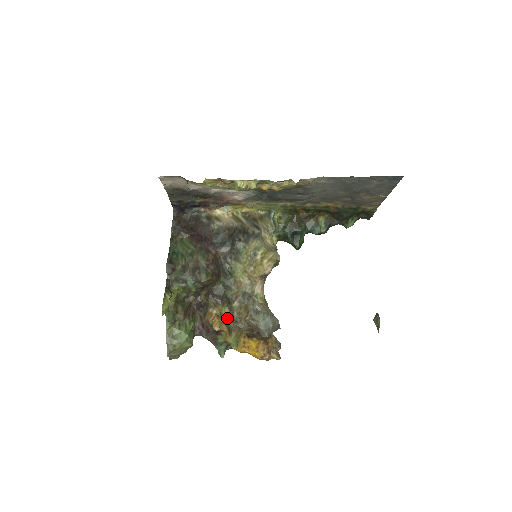
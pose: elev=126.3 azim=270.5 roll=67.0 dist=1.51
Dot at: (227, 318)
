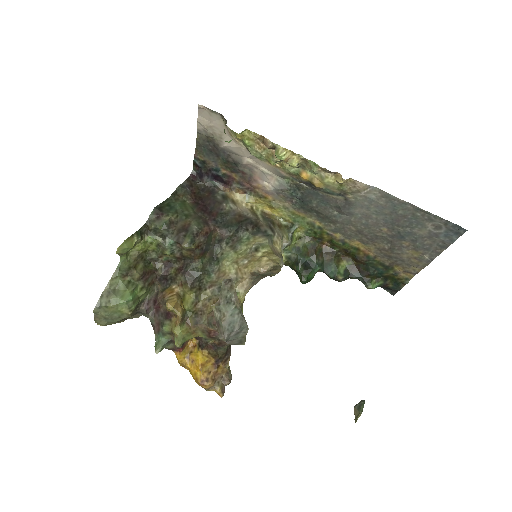
Dot at: (188, 305)
